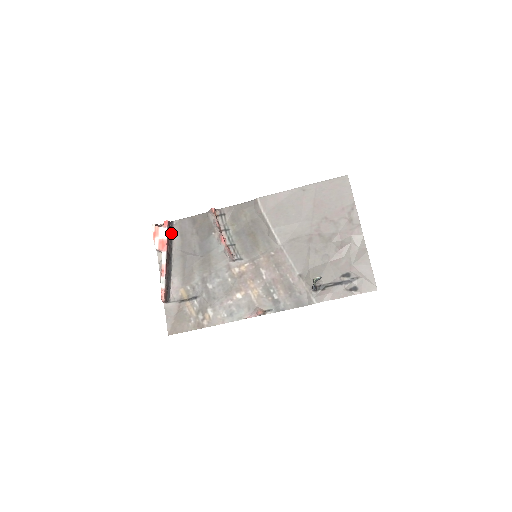
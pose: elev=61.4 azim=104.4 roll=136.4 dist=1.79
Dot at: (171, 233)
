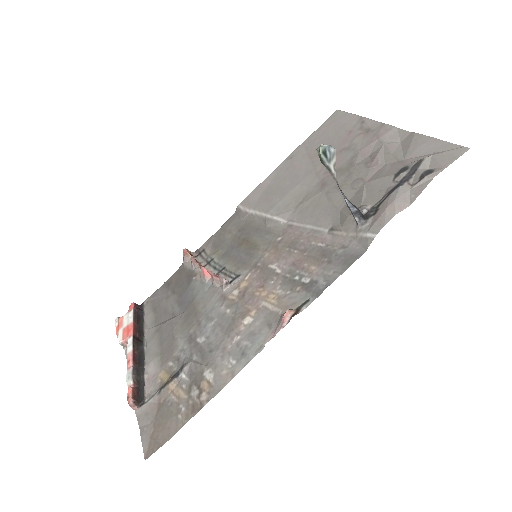
Dot at: (141, 315)
